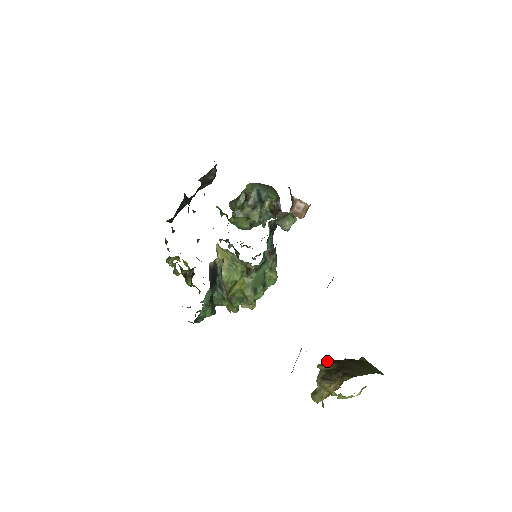
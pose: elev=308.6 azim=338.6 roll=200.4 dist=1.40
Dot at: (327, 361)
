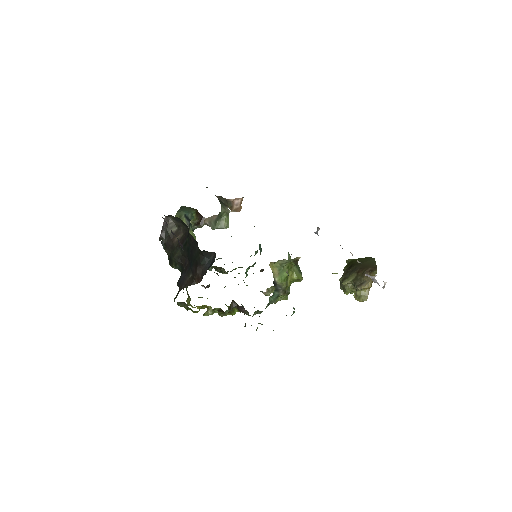
Dot at: (344, 277)
